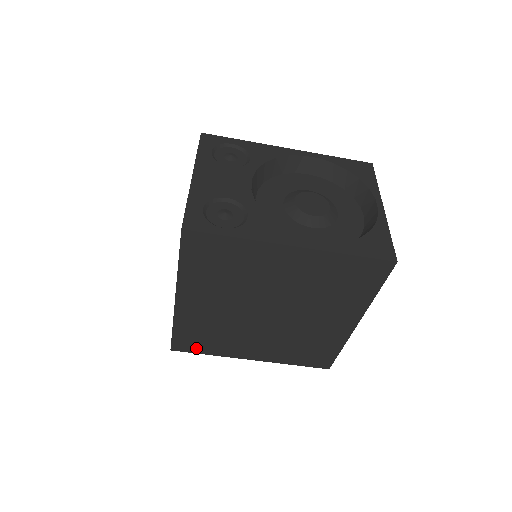
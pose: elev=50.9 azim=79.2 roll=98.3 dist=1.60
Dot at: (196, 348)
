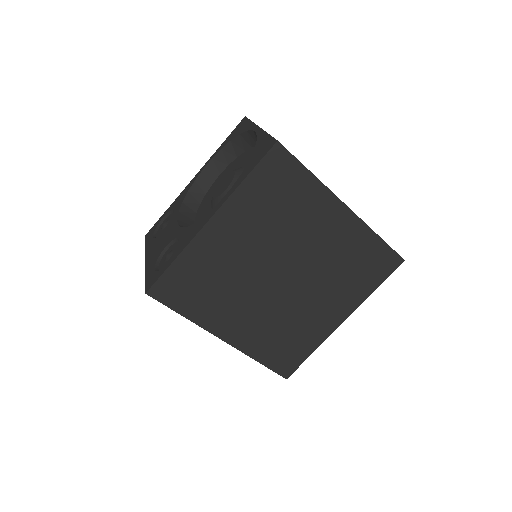
Dot at: (296, 358)
